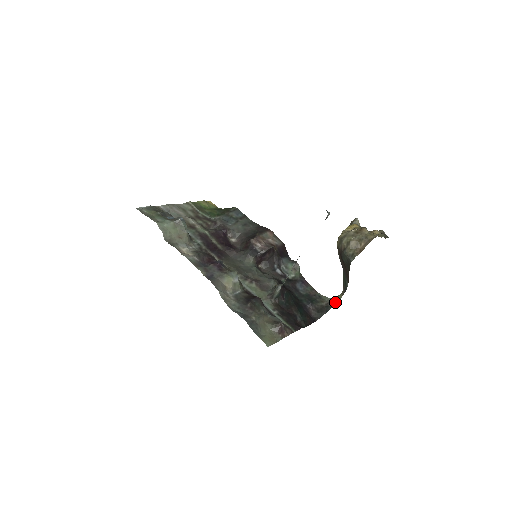
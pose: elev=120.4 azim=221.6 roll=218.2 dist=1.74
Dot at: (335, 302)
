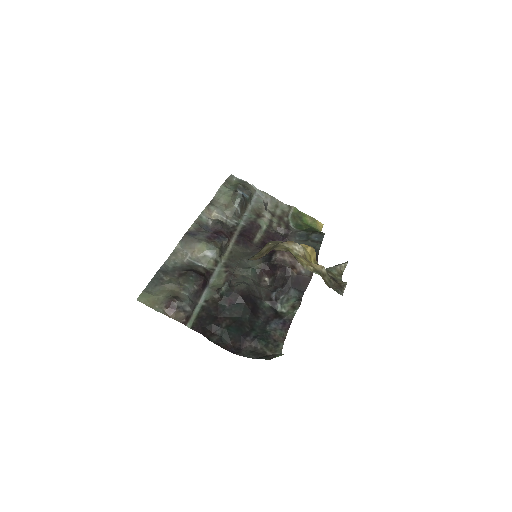
Dot at: (274, 357)
